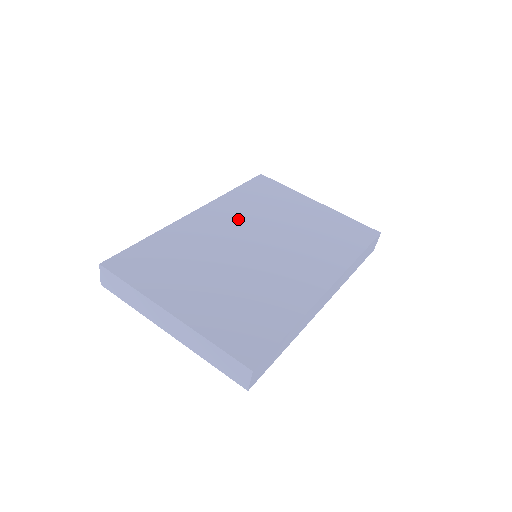
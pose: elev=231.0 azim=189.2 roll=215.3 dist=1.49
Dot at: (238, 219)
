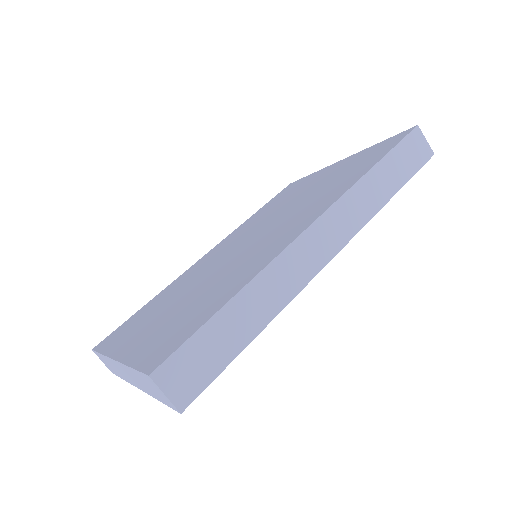
Dot at: (241, 234)
